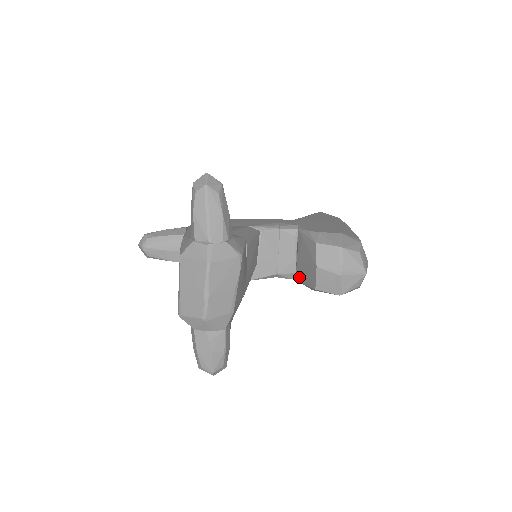
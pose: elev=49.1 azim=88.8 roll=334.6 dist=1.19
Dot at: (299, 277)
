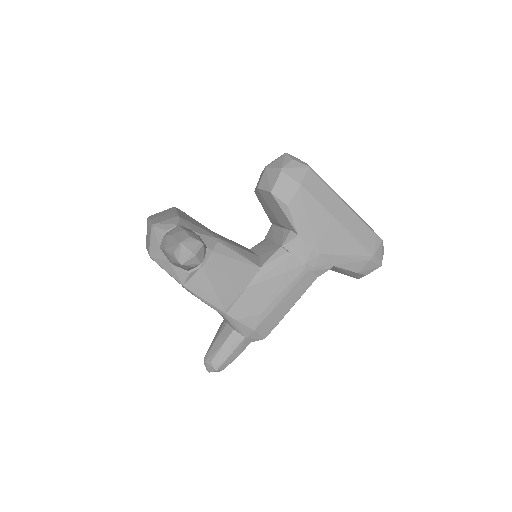
Dot at: (288, 224)
